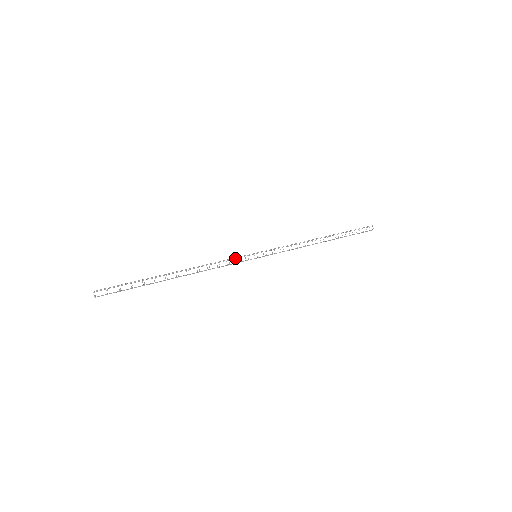
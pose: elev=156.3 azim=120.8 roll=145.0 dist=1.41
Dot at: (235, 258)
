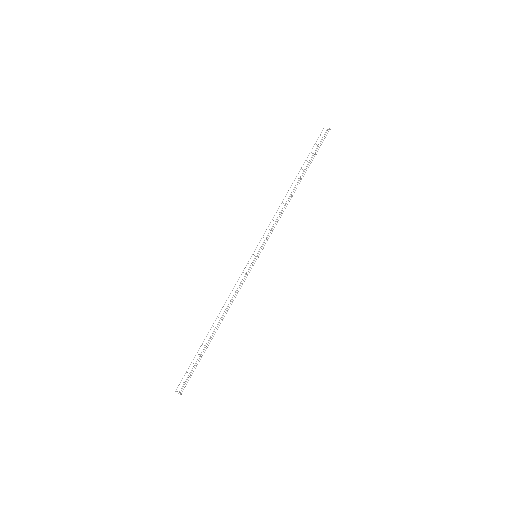
Dot at: (242, 272)
